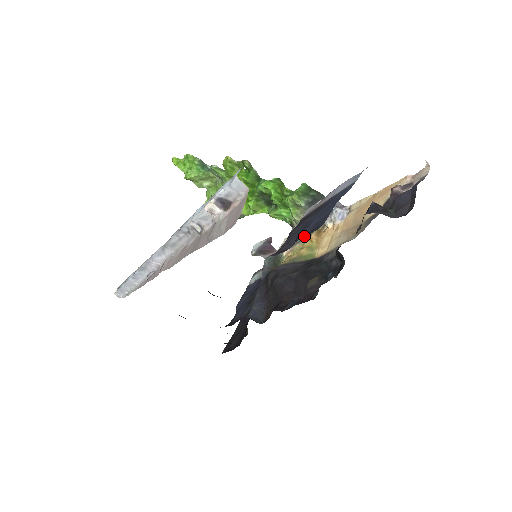
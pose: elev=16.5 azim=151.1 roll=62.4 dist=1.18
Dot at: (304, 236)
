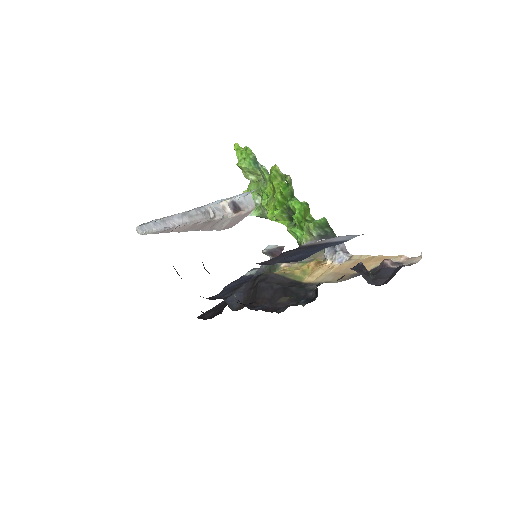
Dot at: (284, 262)
